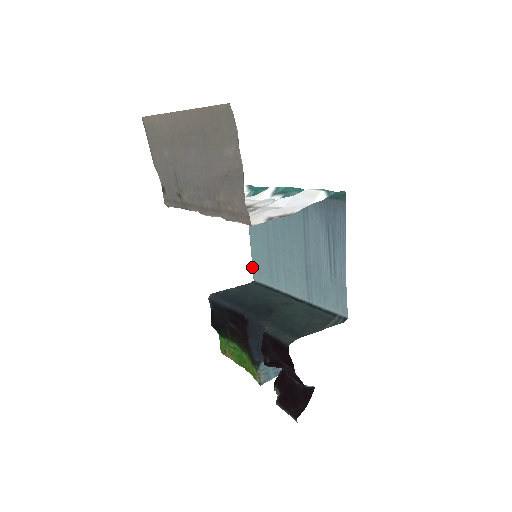
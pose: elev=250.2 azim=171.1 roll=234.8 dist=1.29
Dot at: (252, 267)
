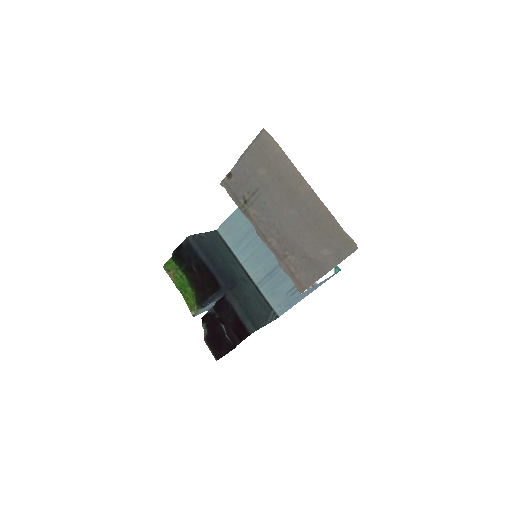
Dot at: (223, 222)
